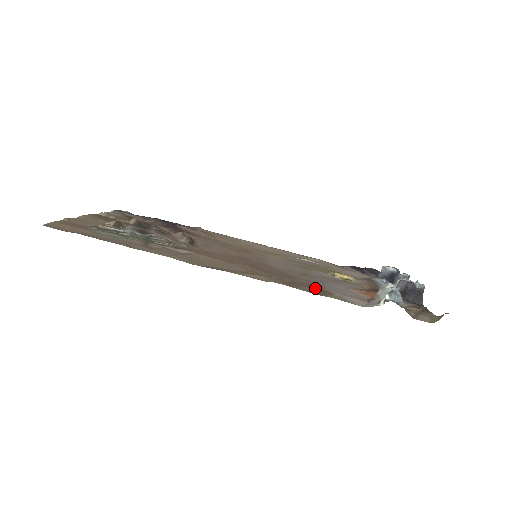
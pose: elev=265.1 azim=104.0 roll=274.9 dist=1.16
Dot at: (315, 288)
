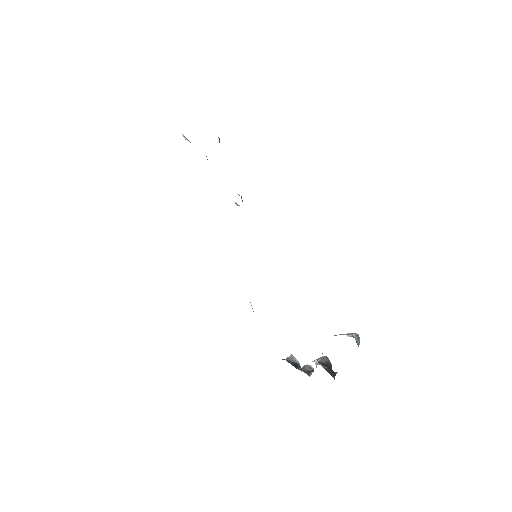
Dot at: occluded
